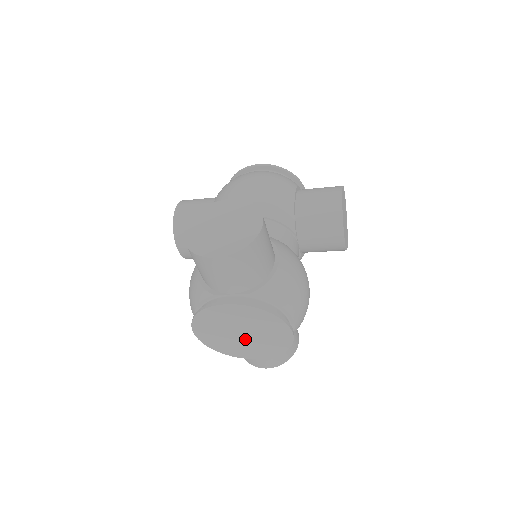
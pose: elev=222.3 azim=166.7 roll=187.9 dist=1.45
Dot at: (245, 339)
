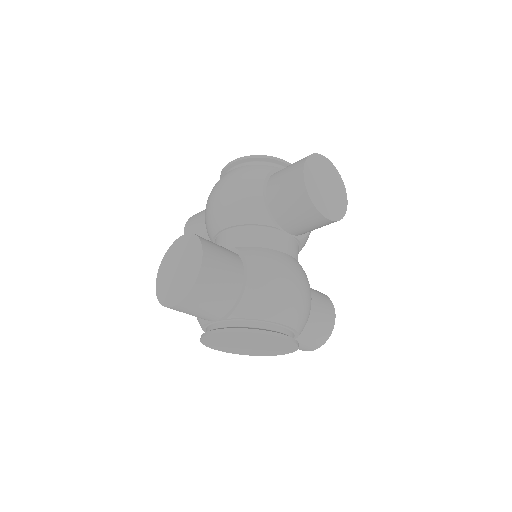
Dot at: (256, 347)
